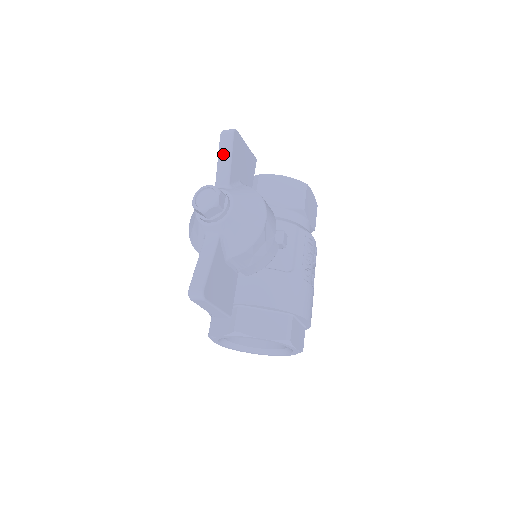
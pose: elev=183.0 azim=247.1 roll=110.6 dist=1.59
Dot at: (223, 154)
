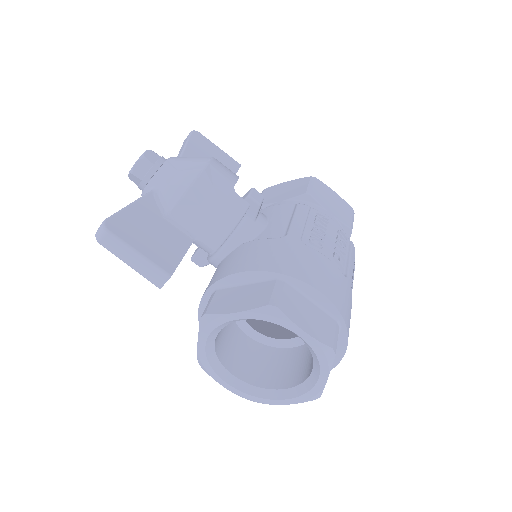
Dot at: (181, 149)
